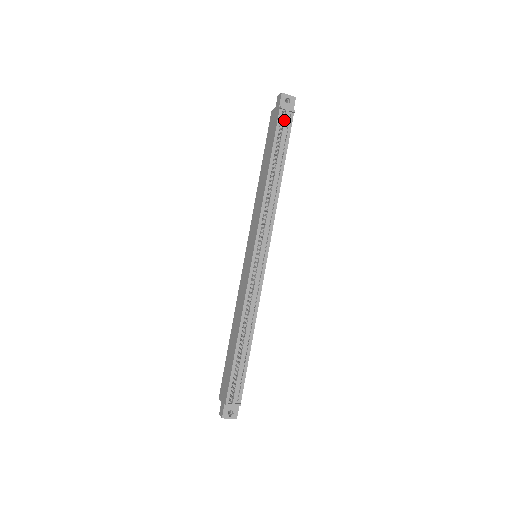
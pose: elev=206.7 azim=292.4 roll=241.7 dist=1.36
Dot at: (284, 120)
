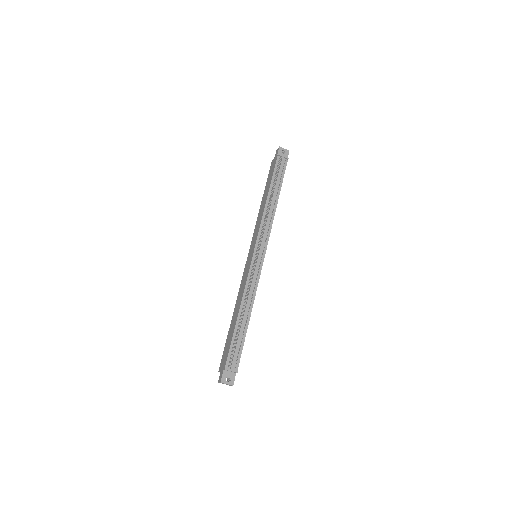
Dot at: (281, 163)
